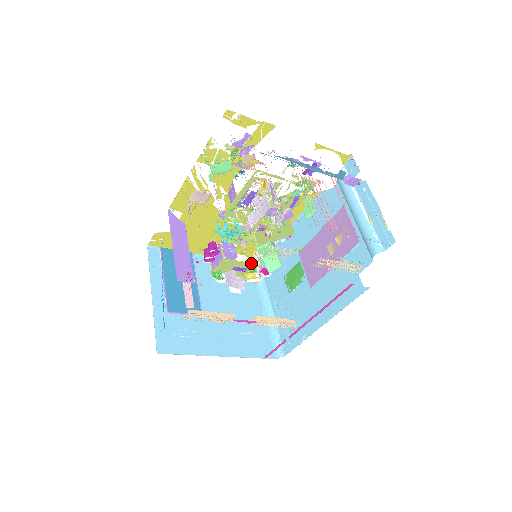
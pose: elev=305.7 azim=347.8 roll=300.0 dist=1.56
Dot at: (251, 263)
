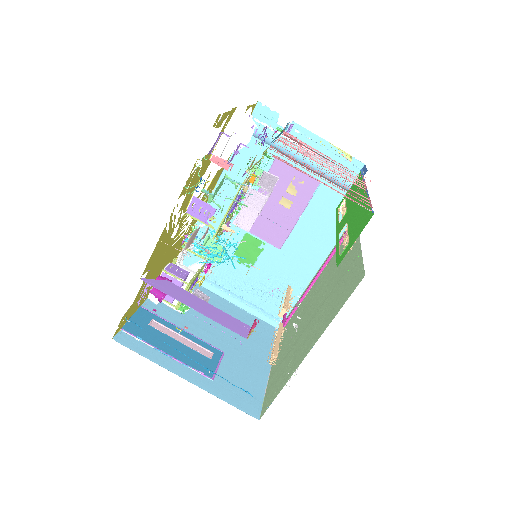
Dot at: (201, 268)
